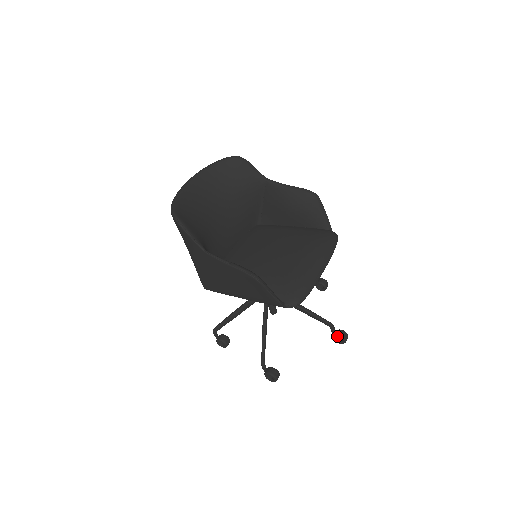
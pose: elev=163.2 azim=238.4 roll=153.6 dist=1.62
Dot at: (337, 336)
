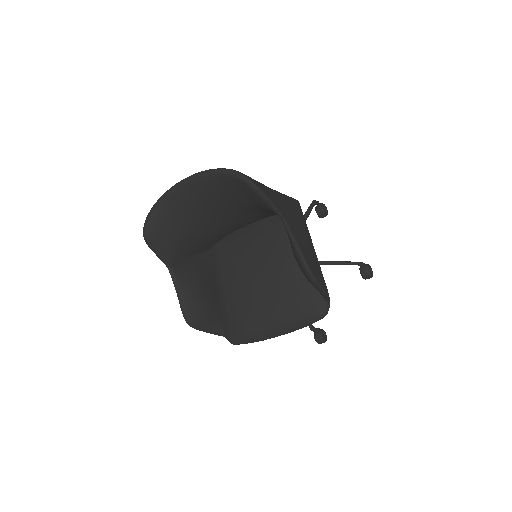
Dot at: (314, 336)
